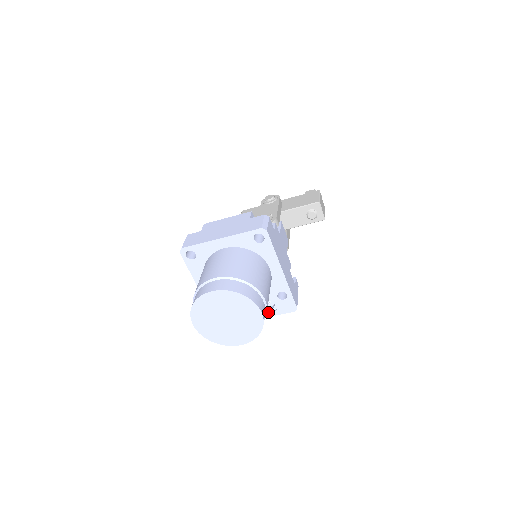
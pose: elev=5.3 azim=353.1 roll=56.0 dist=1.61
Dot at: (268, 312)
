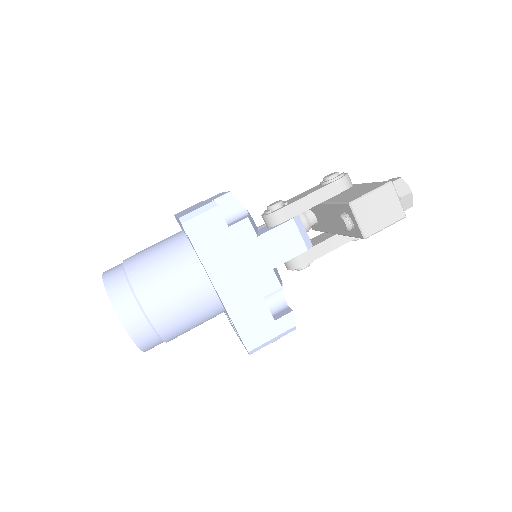
Dot at: occluded
